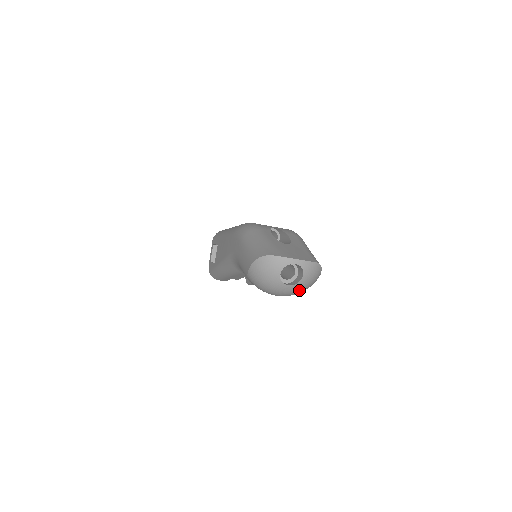
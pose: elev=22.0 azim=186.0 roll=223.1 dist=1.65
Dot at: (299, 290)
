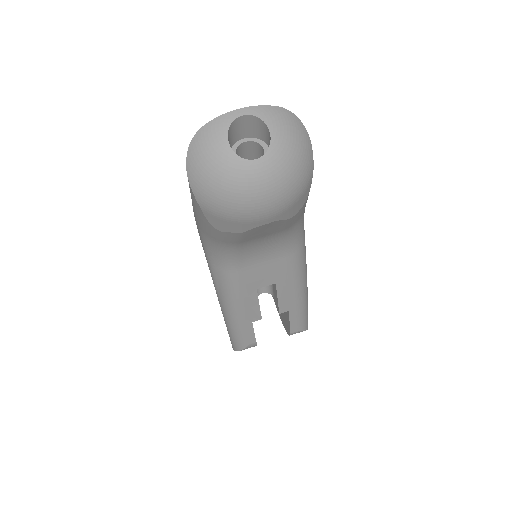
Dot at: (285, 168)
